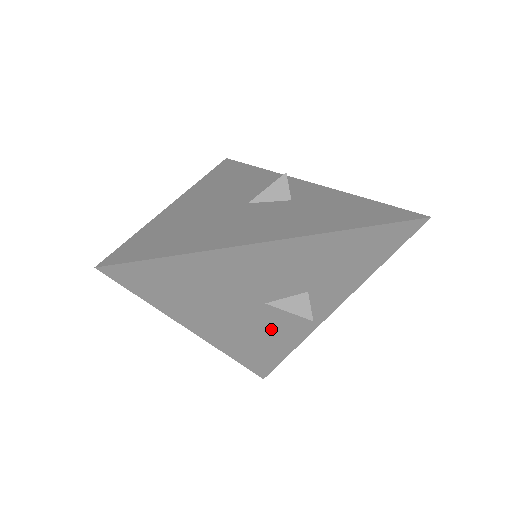
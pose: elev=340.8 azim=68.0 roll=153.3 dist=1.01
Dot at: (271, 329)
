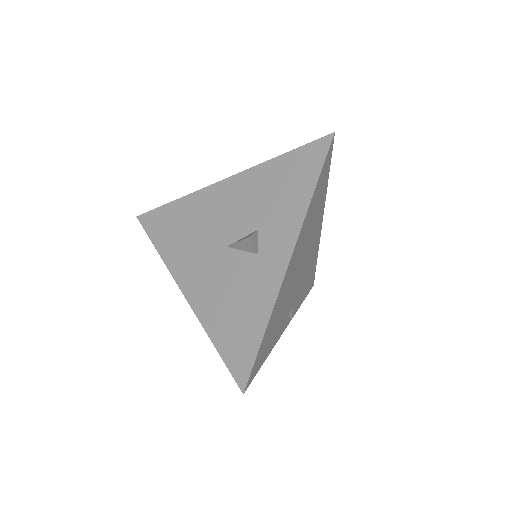
Dot at: (237, 286)
